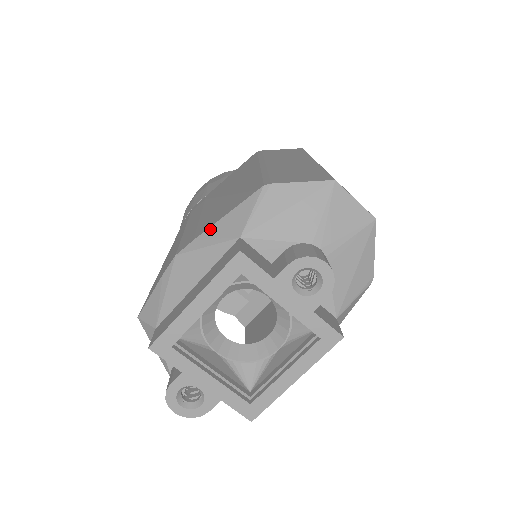
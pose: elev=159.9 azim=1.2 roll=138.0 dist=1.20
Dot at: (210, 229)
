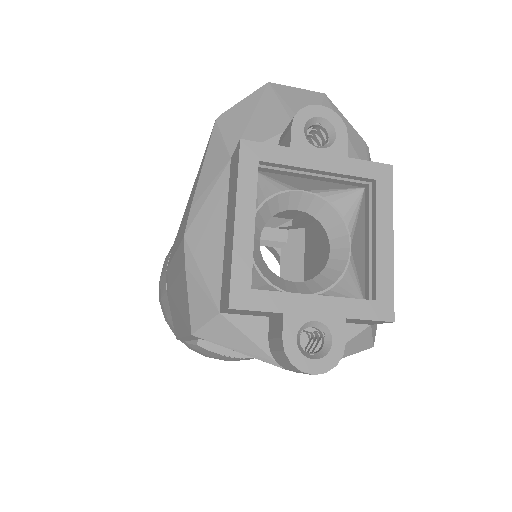
Dot at: (198, 187)
